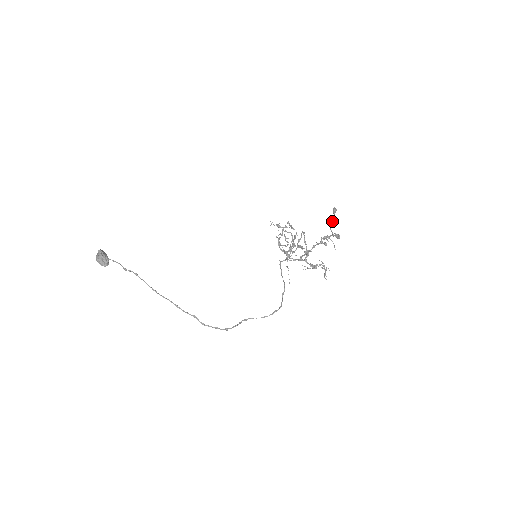
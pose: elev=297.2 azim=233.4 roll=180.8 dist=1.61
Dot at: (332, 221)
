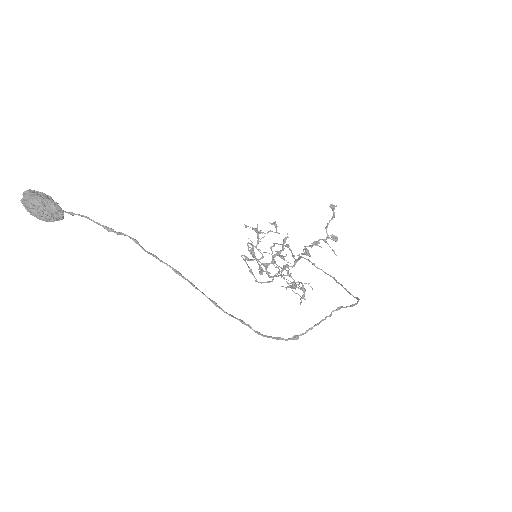
Dot at: occluded
